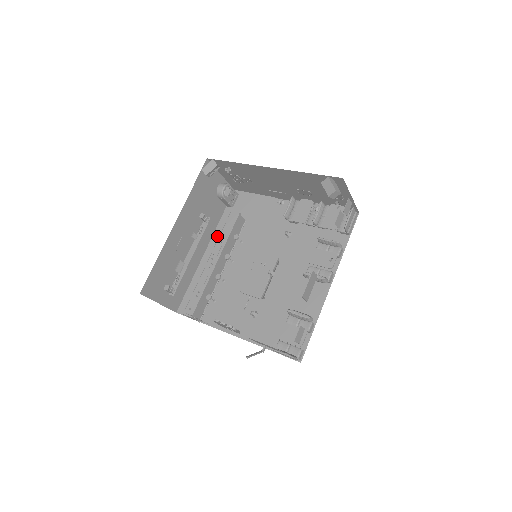
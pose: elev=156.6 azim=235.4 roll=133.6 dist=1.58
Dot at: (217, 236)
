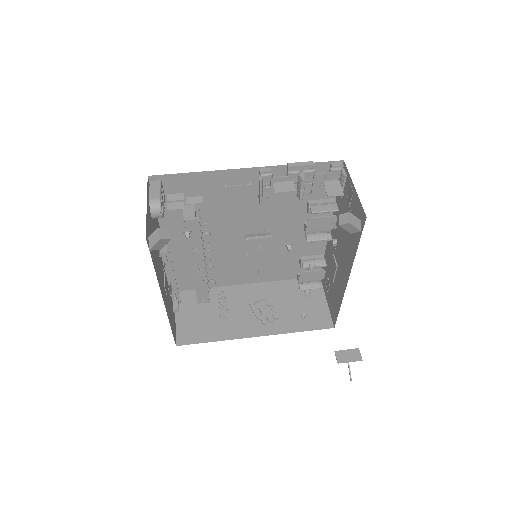
Dot at: occluded
